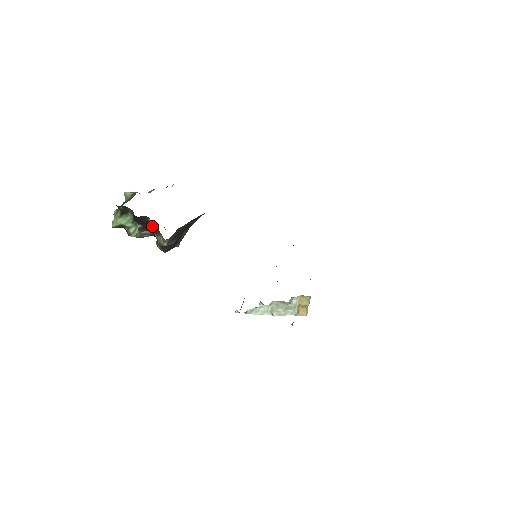
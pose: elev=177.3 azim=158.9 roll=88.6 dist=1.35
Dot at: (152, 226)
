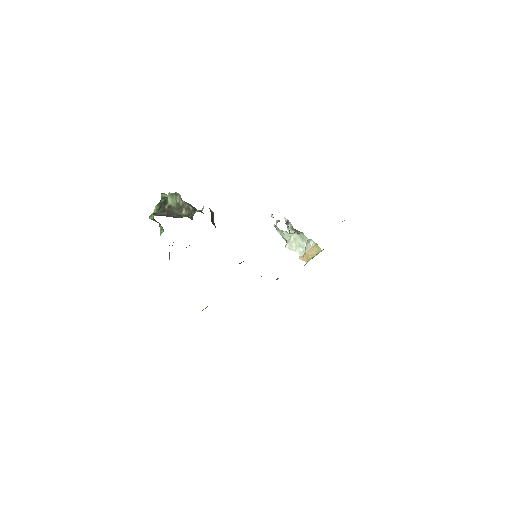
Dot at: occluded
